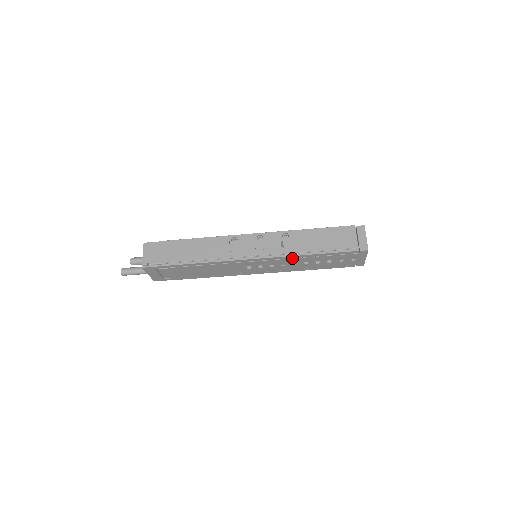
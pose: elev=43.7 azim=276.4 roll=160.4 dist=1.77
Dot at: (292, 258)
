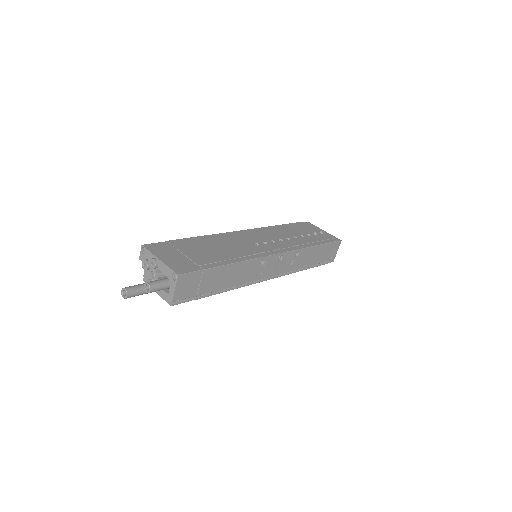
Dot at: occluded
